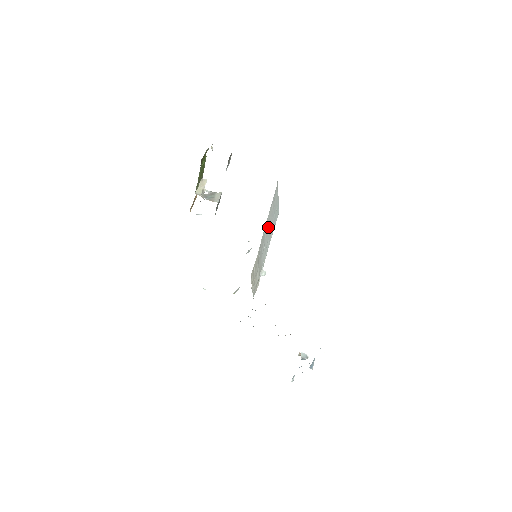
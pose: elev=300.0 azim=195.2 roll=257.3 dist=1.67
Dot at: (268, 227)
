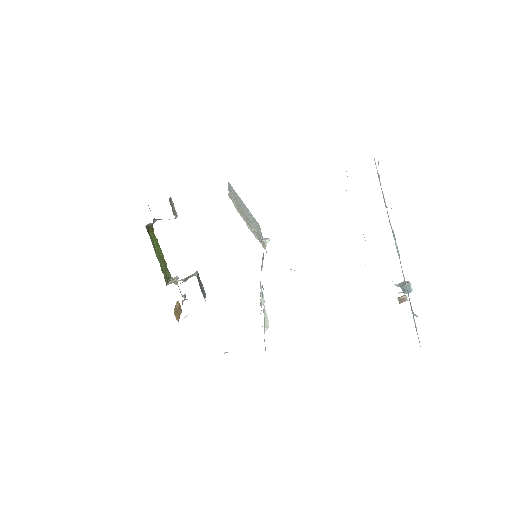
Dot at: (240, 203)
